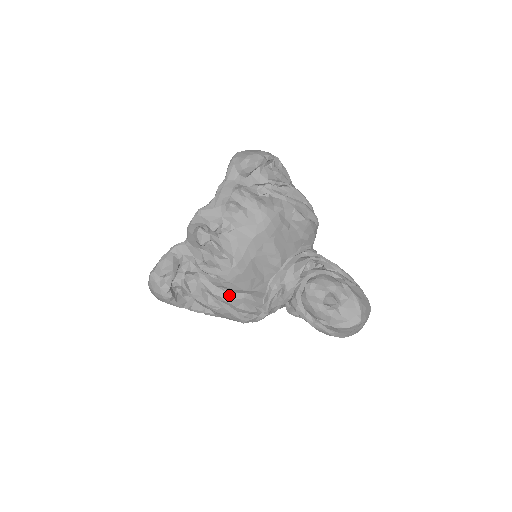
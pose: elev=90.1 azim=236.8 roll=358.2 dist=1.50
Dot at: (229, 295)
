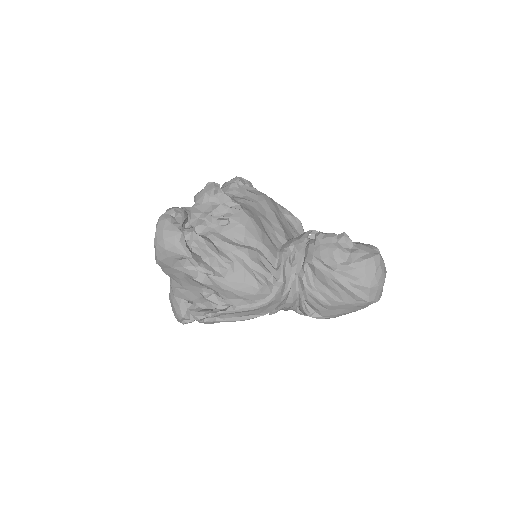
Dot at: (241, 245)
